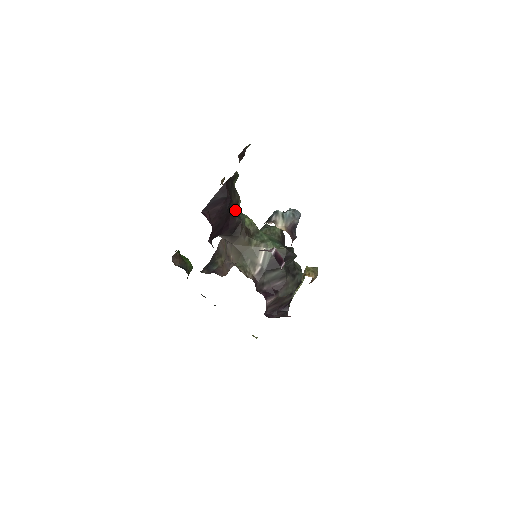
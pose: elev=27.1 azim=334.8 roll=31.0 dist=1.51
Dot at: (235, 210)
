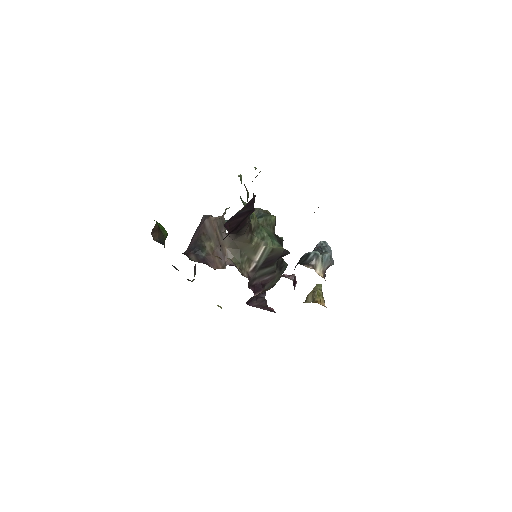
Dot at: occluded
